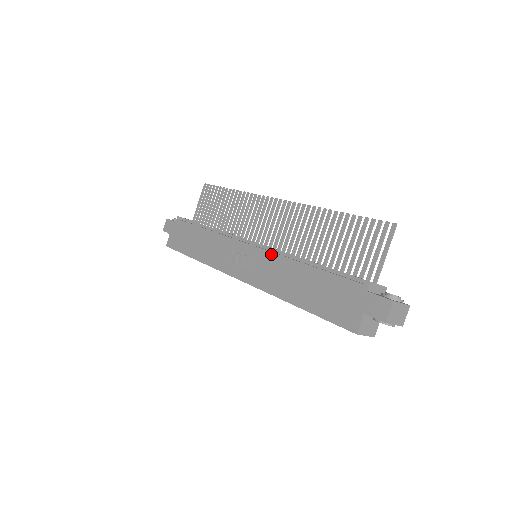
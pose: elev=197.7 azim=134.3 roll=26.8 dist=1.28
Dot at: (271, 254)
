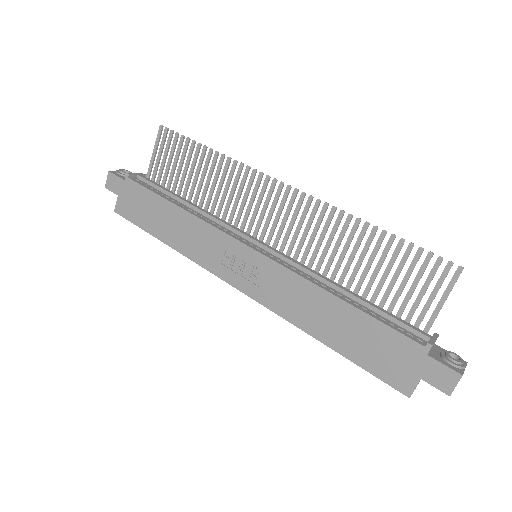
Dot at: (287, 271)
